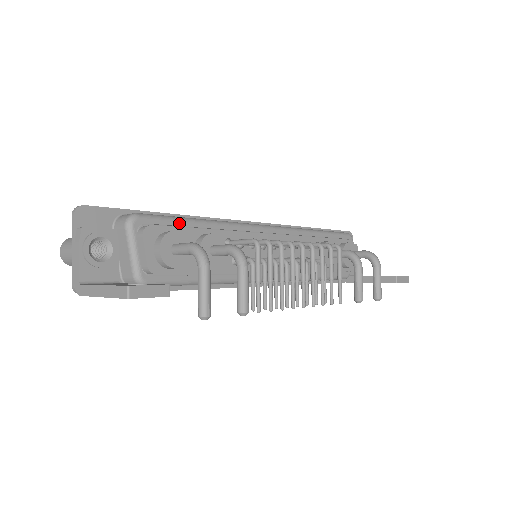
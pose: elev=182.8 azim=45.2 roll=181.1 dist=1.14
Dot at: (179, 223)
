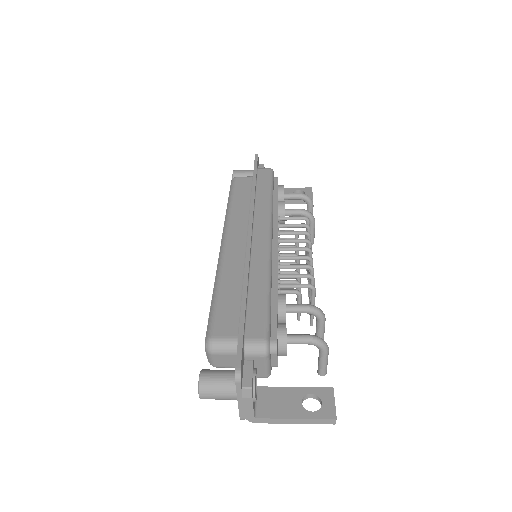
Dot at: (271, 311)
